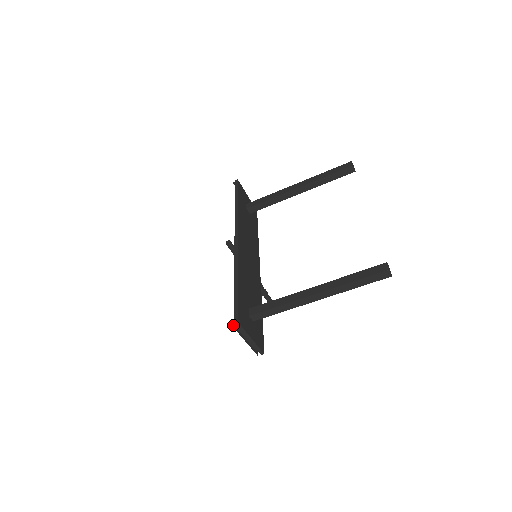
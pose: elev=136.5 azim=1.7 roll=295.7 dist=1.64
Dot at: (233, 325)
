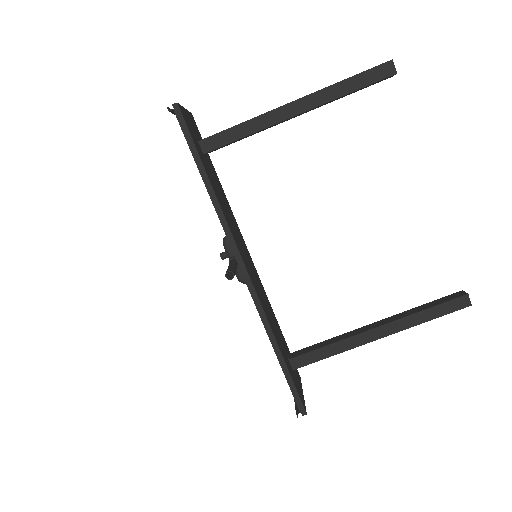
Dot at: (296, 412)
